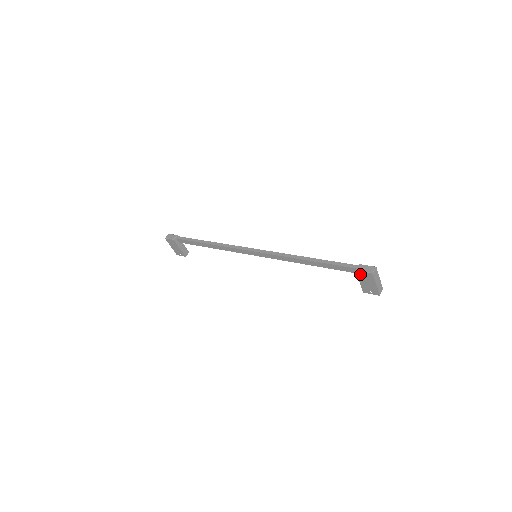
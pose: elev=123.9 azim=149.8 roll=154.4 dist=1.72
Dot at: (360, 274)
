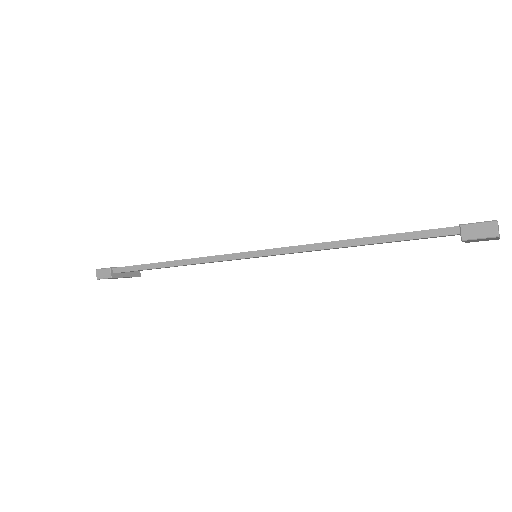
Dot at: (469, 240)
